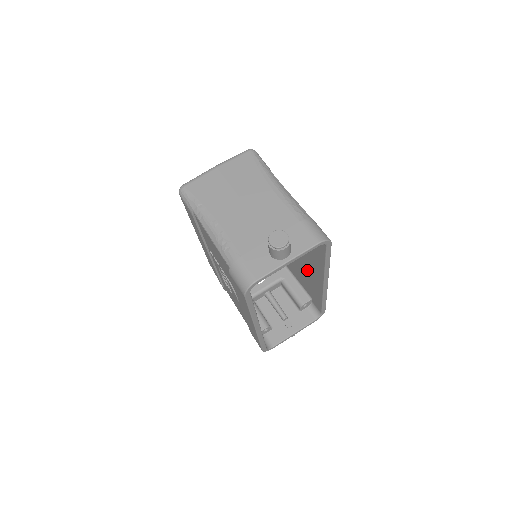
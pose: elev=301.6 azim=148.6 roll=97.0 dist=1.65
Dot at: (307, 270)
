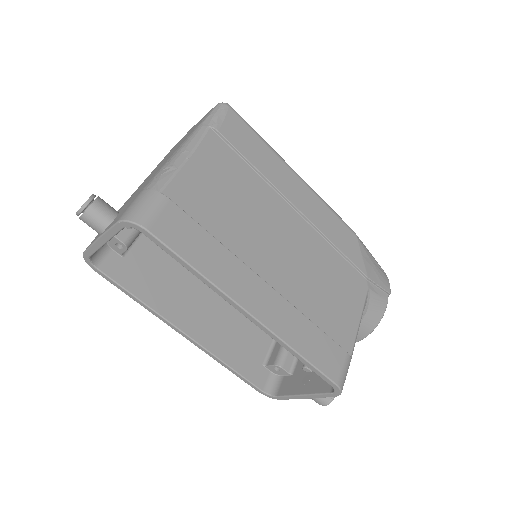
Dot at: occluded
